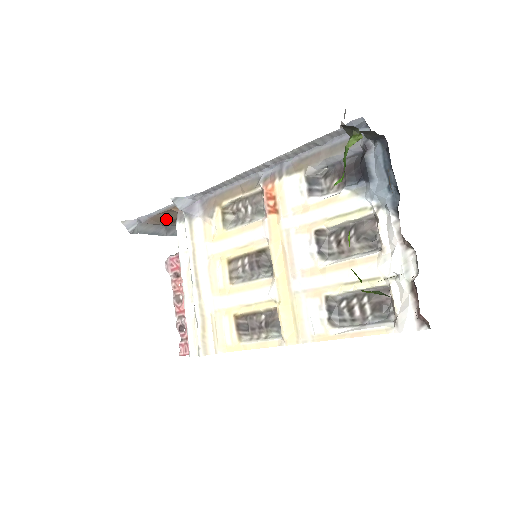
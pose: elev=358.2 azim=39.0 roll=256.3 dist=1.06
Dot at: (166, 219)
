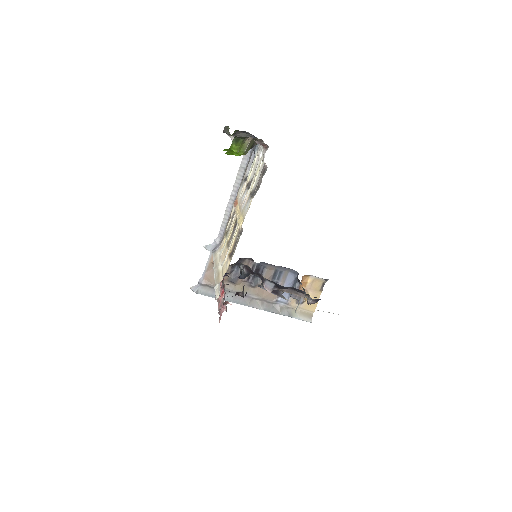
Dot at: occluded
